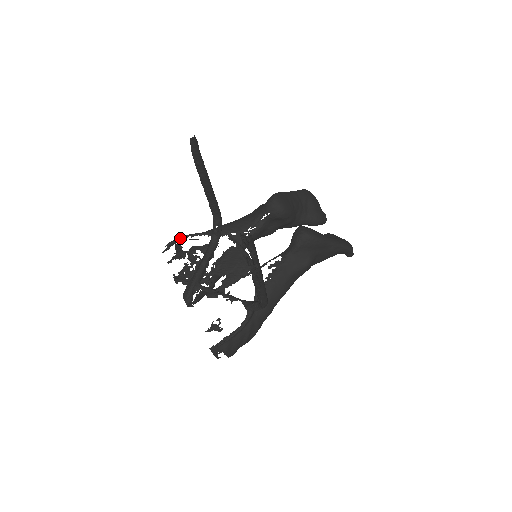
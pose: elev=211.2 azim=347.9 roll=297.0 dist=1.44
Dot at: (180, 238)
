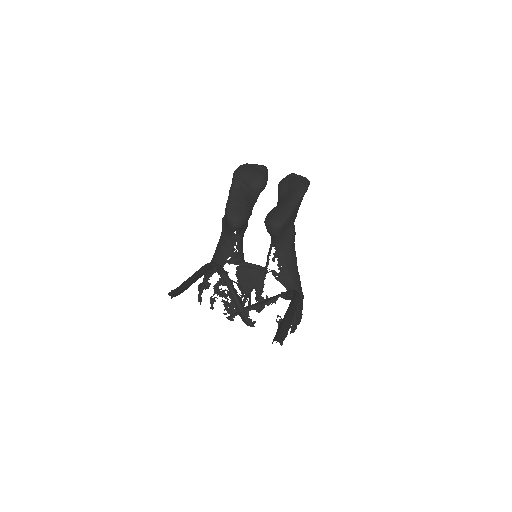
Dot at: (201, 290)
